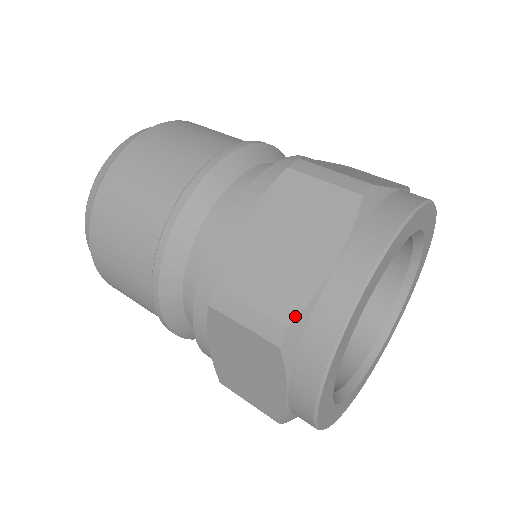
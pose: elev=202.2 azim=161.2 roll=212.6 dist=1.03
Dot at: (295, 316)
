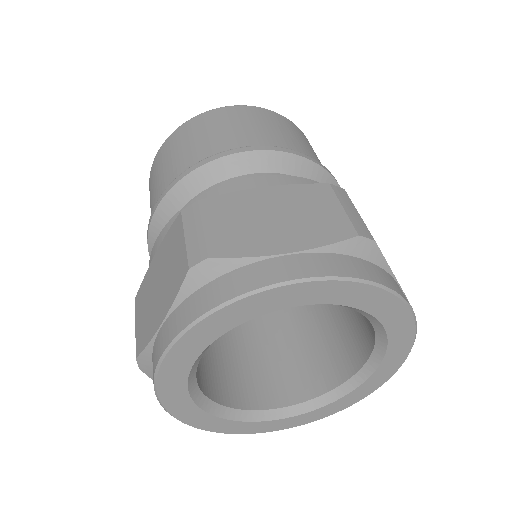
Dot at: (139, 353)
